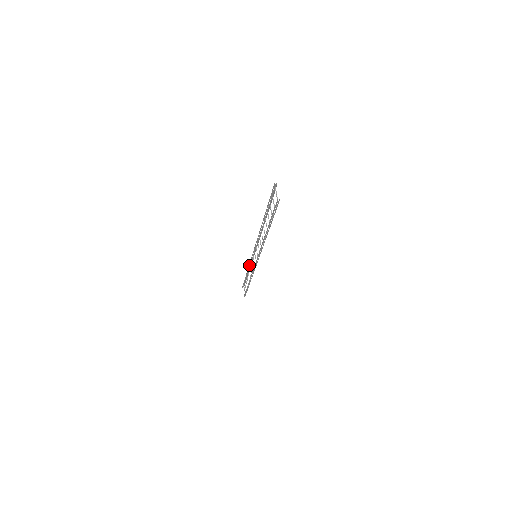
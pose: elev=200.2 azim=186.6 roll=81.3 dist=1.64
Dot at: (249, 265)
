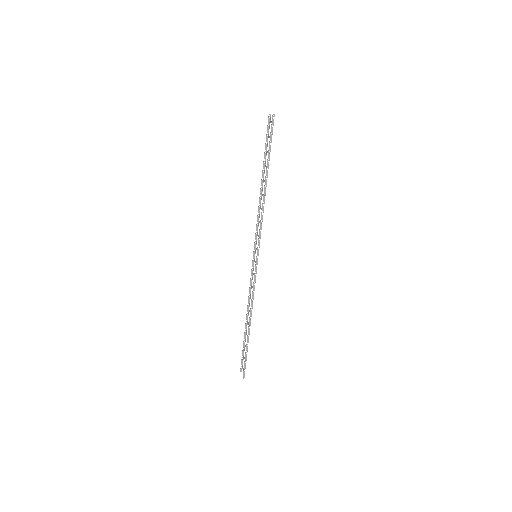
Dot at: (248, 298)
